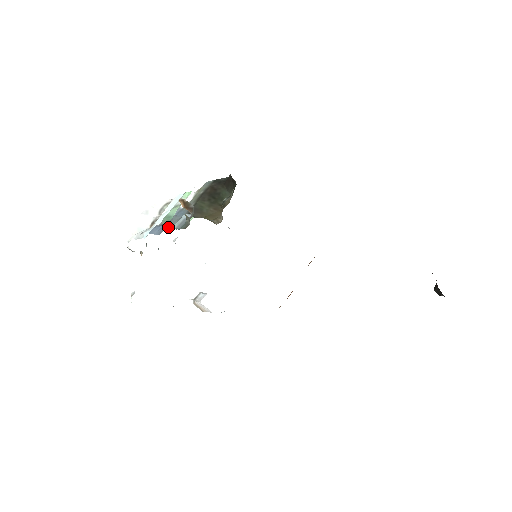
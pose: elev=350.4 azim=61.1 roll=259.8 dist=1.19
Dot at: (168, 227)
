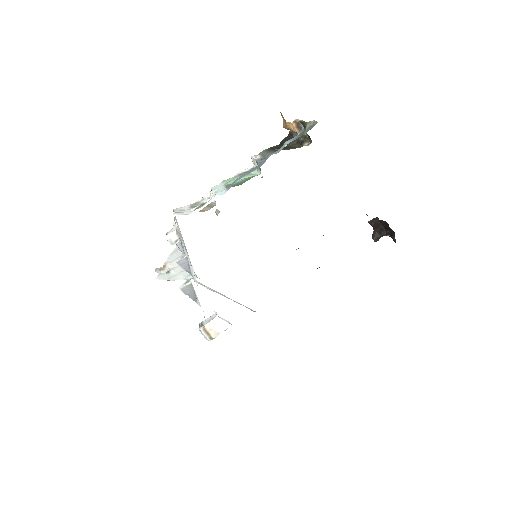
Dot at: (274, 153)
